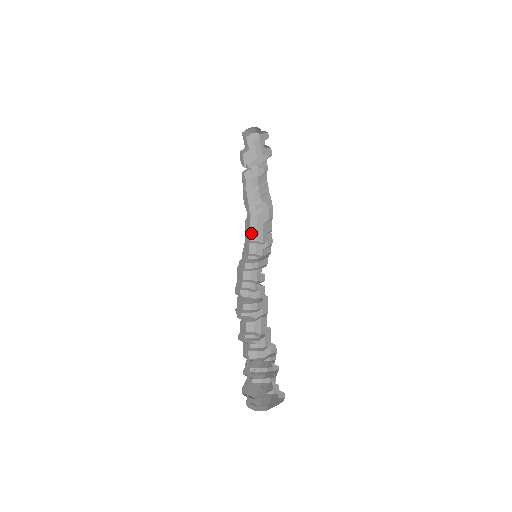
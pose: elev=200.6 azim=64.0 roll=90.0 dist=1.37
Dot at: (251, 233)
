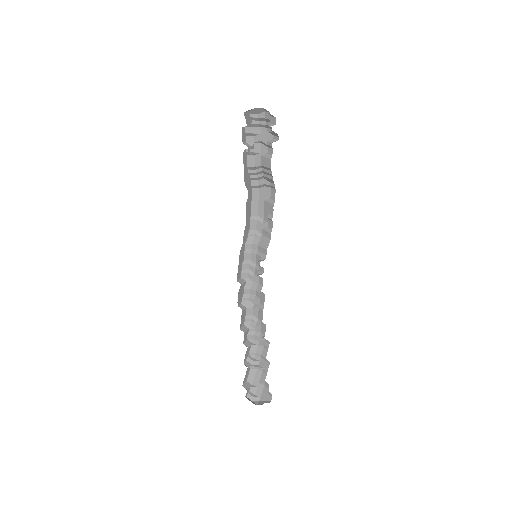
Dot at: (252, 207)
